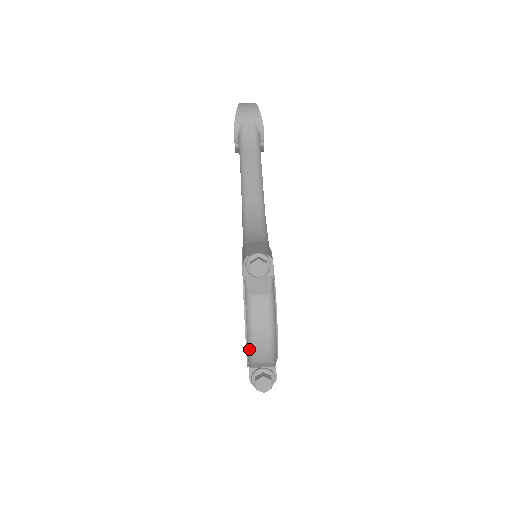
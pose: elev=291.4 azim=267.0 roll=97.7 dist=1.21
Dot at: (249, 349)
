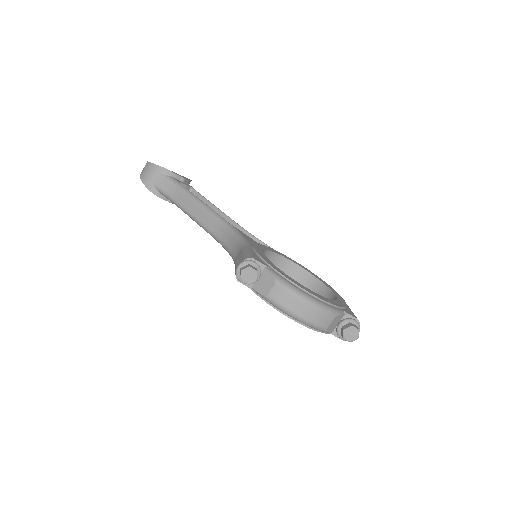
Dot at: (310, 327)
